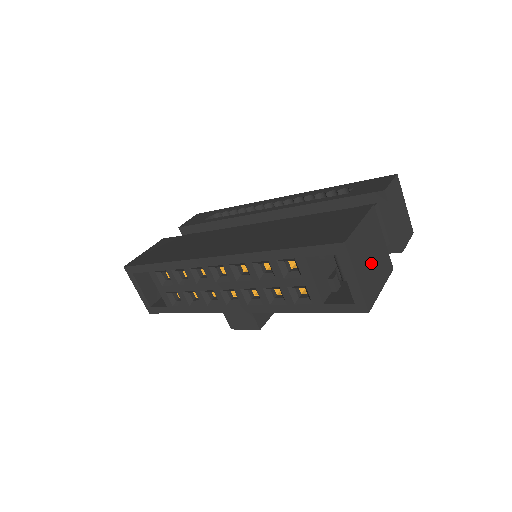
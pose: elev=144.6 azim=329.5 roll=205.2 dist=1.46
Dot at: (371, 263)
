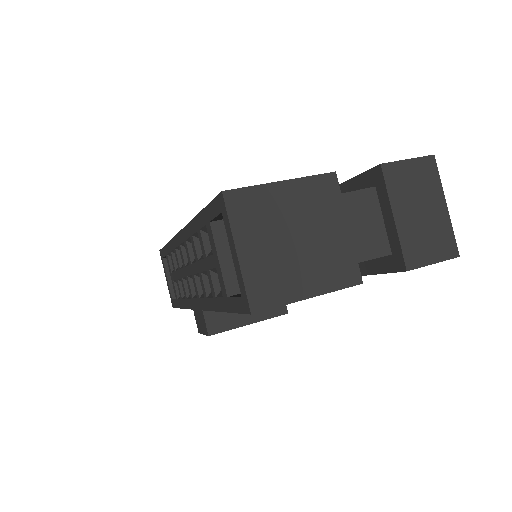
Dot at: (291, 247)
